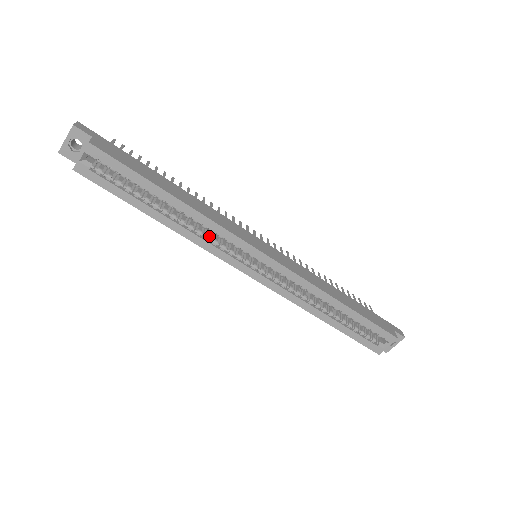
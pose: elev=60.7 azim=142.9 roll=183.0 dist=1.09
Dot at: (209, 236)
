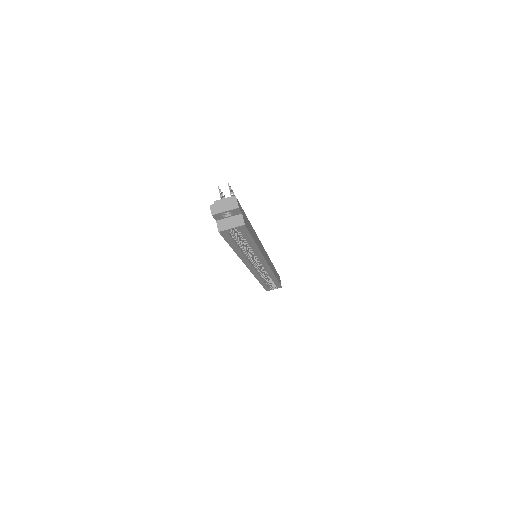
Dot at: (250, 256)
